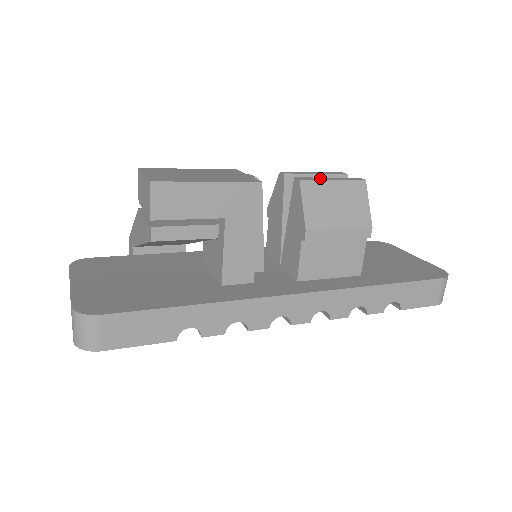
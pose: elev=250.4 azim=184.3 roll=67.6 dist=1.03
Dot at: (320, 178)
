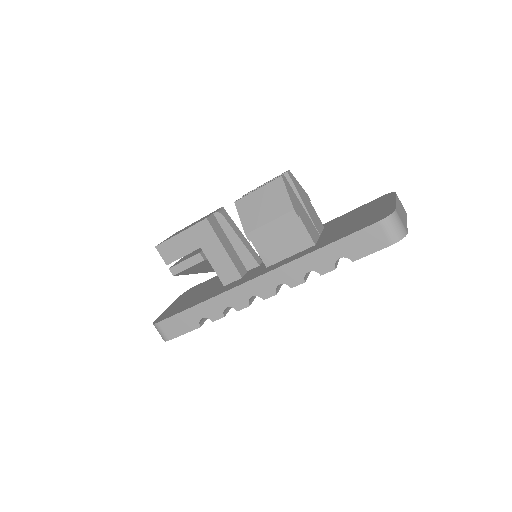
Dot at: (251, 192)
